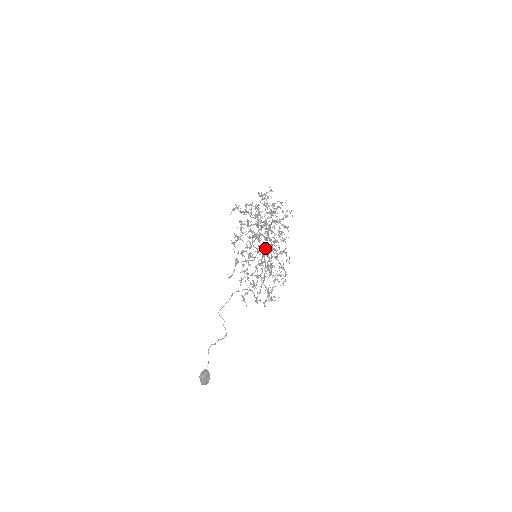
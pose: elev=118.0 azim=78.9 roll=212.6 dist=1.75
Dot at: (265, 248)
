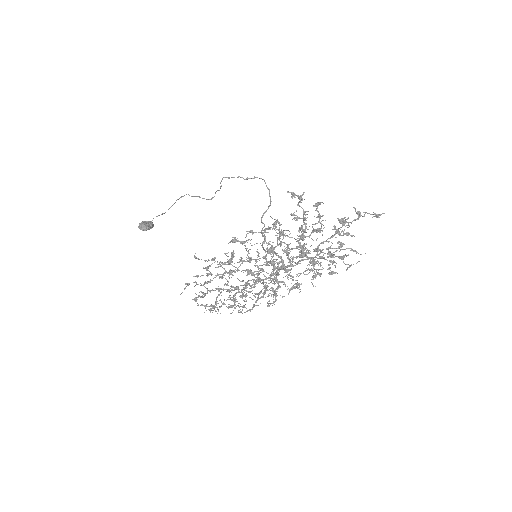
Dot at: occluded
